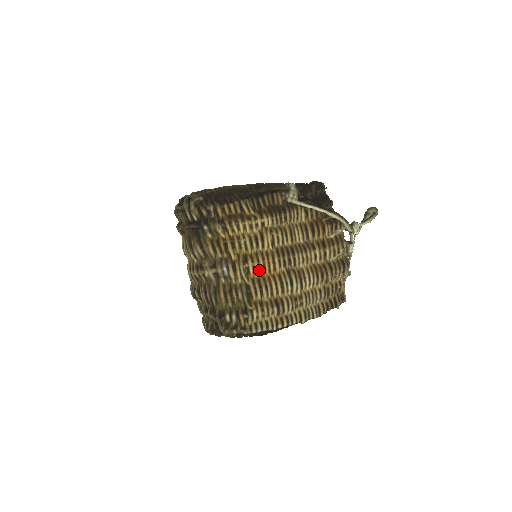
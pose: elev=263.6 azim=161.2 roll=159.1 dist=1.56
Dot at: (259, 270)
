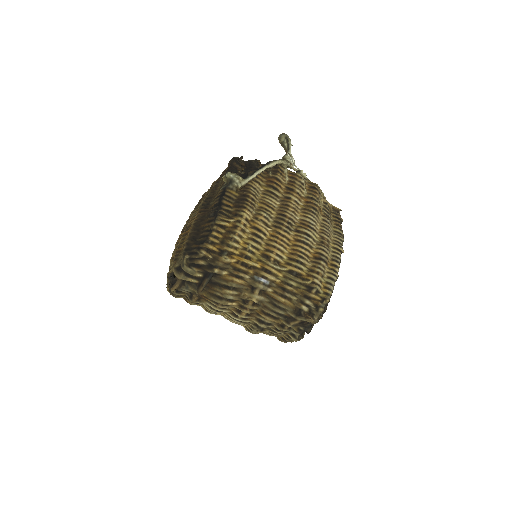
Dot at: (282, 252)
